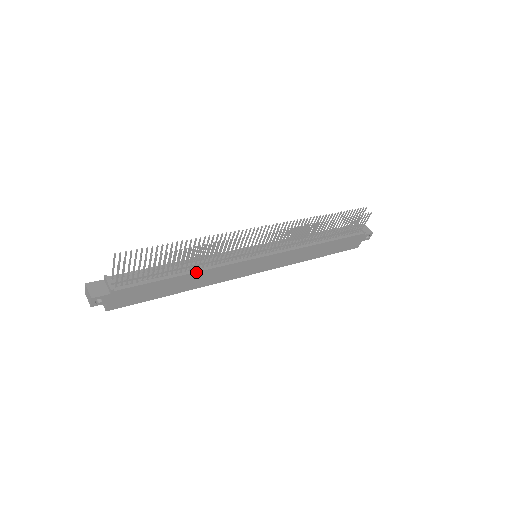
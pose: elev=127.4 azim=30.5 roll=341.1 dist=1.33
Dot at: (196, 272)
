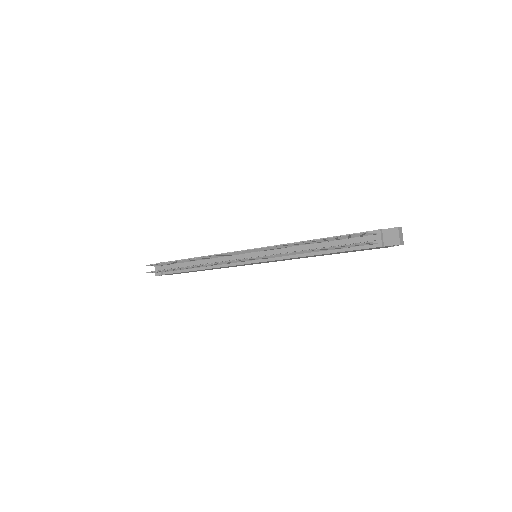
Dot at: (205, 269)
